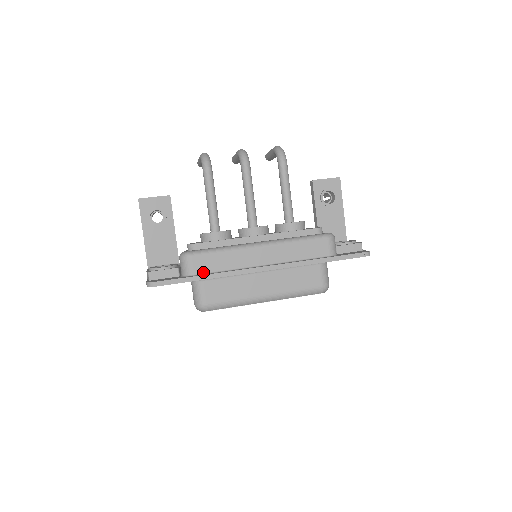
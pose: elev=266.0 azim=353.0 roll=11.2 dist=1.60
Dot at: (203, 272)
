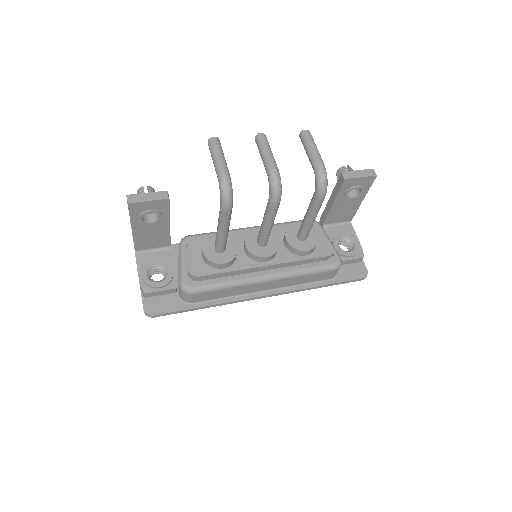
Dot at: (203, 300)
